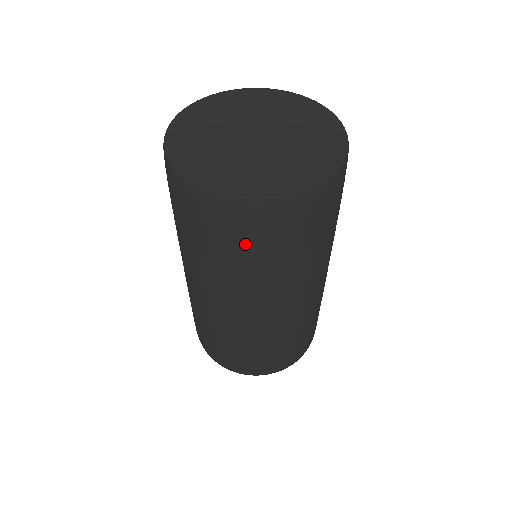
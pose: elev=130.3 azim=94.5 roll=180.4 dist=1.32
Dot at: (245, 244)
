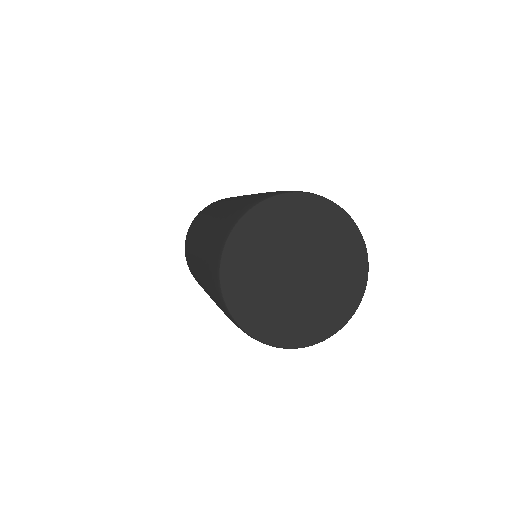
Dot at: occluded
